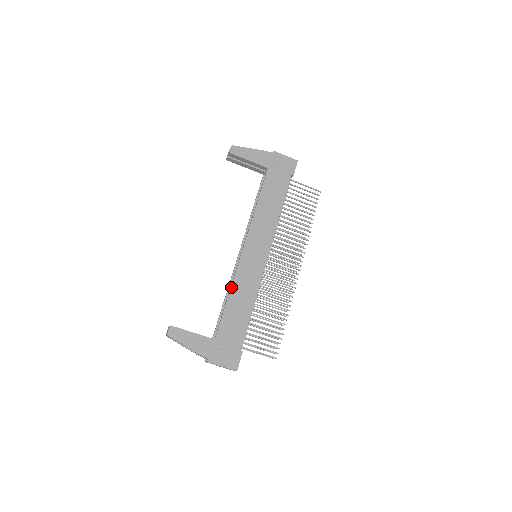
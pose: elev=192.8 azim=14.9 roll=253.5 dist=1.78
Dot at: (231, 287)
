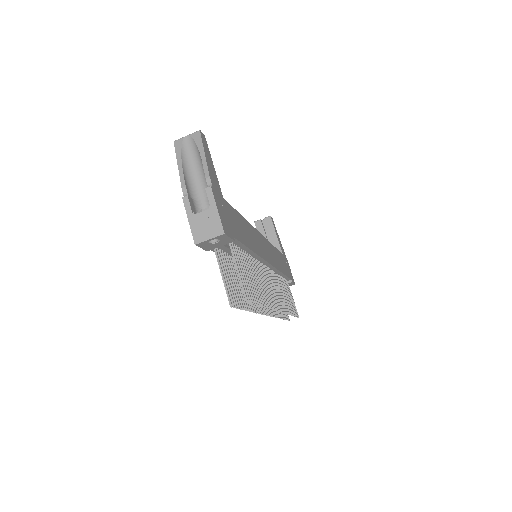
Dot at: occluded
